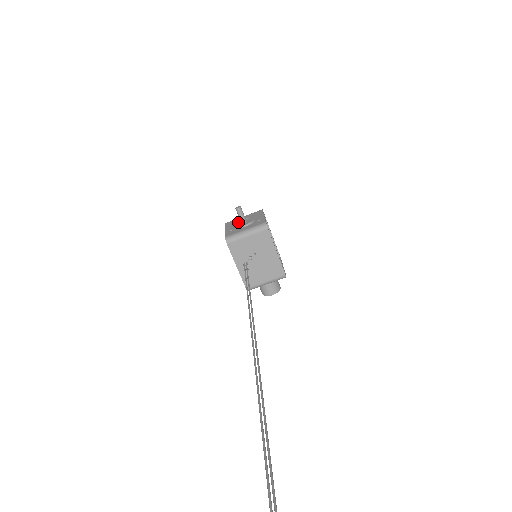
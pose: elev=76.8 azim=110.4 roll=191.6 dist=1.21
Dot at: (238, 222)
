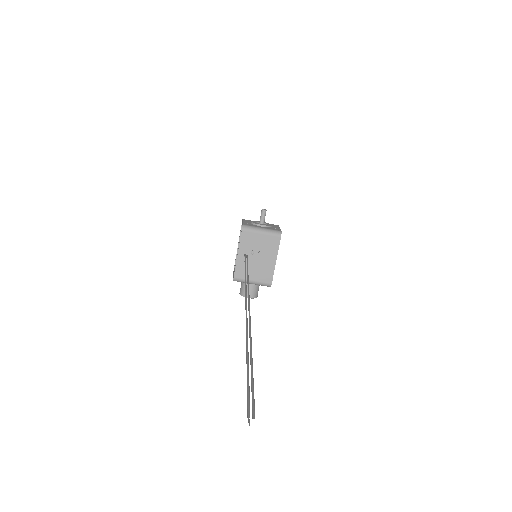
Dot at: (256, 222)
